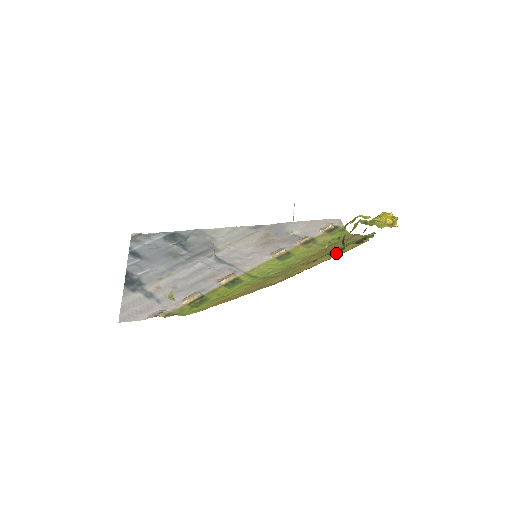
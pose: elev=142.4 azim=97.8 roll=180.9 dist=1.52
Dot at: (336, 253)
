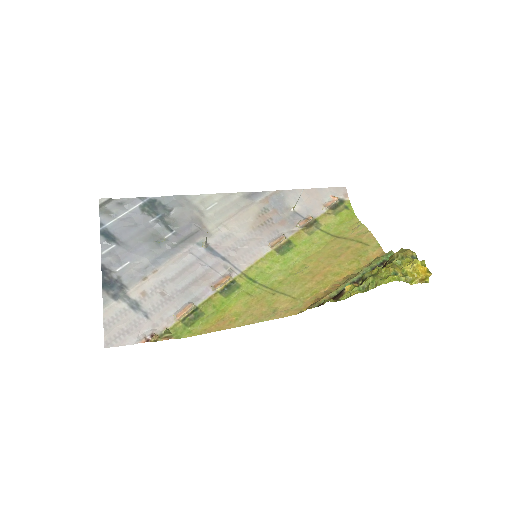
Dot at: (347, 270)
